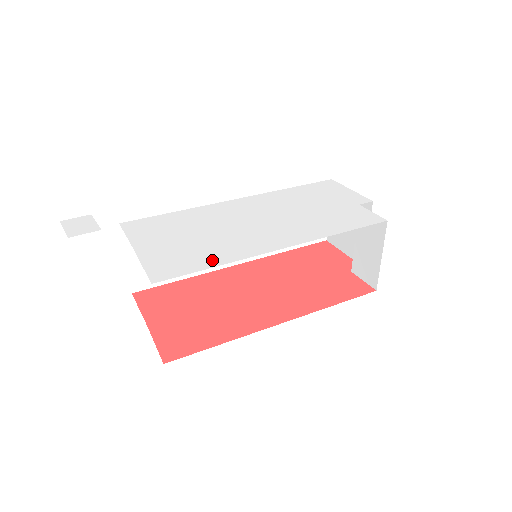
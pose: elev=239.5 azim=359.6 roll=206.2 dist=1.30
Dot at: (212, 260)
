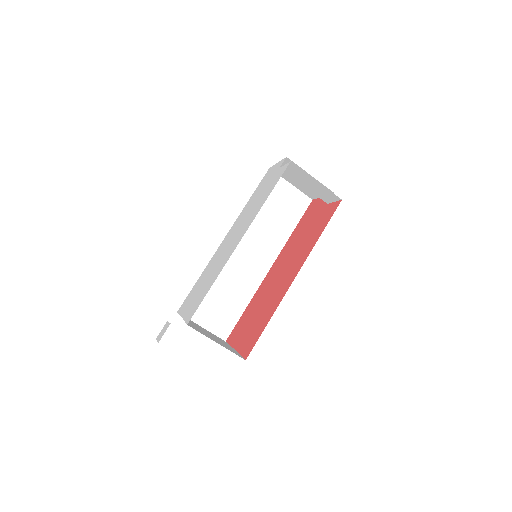
Dot at: (211, 284)
